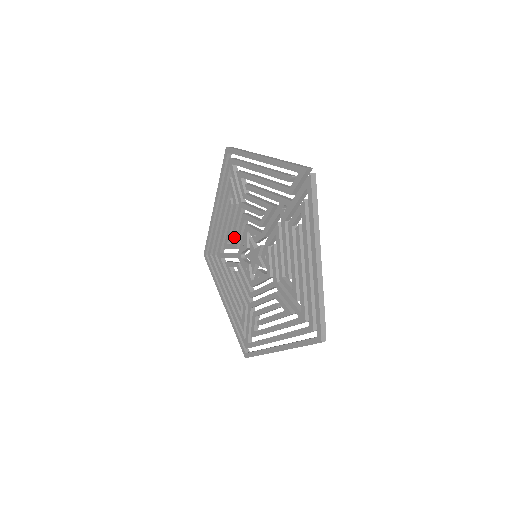
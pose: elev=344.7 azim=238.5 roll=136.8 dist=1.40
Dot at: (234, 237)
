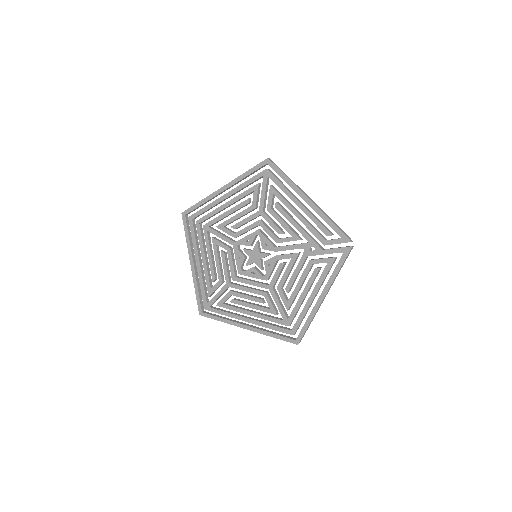
Dot at: (237, 228)
